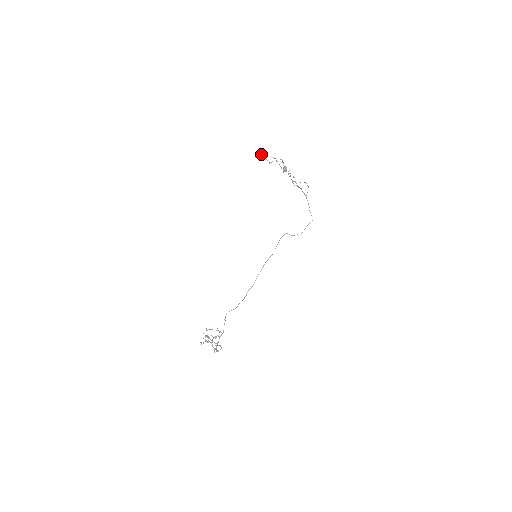
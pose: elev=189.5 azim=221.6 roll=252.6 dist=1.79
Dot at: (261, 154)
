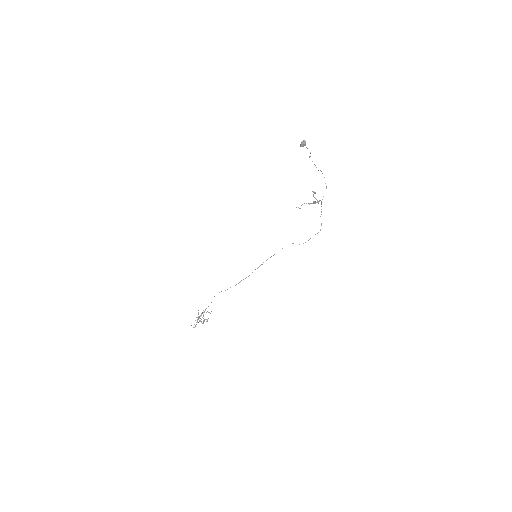
Dot at: occluded
